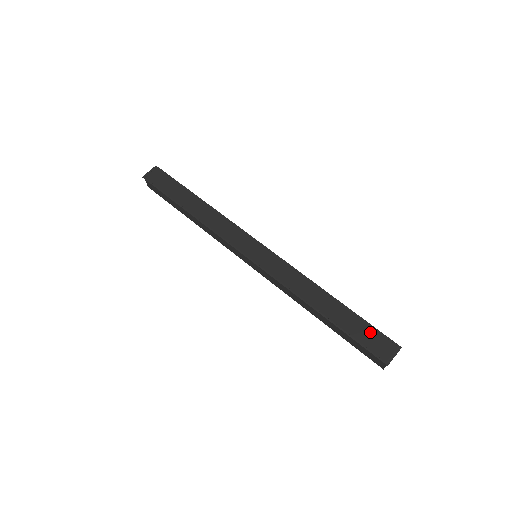
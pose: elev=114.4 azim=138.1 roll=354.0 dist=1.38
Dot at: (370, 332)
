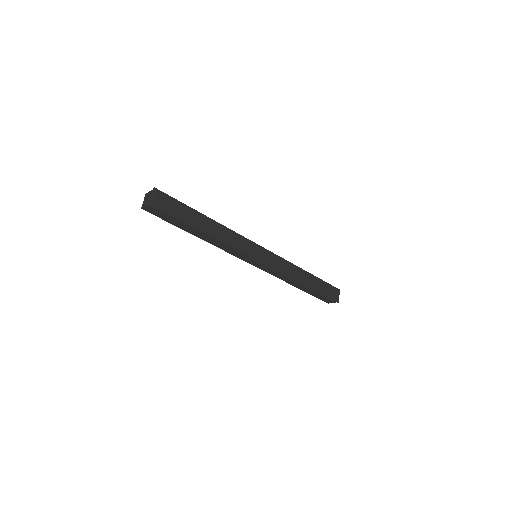
Dot at: (328, 287)
